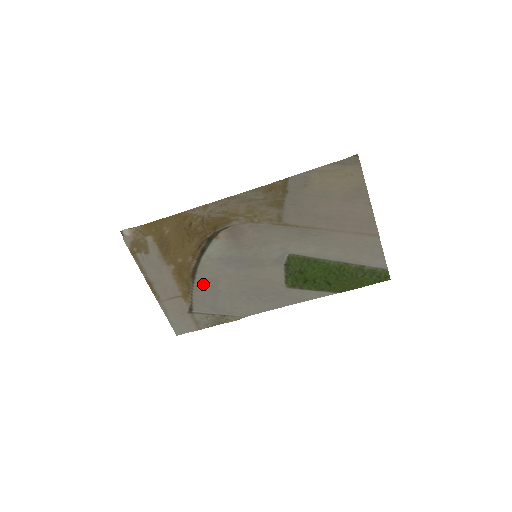
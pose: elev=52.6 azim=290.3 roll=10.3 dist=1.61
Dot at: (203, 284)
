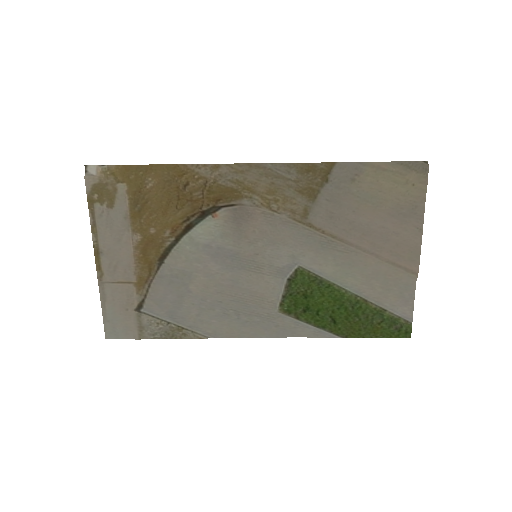
Dot at: (171, 275)
